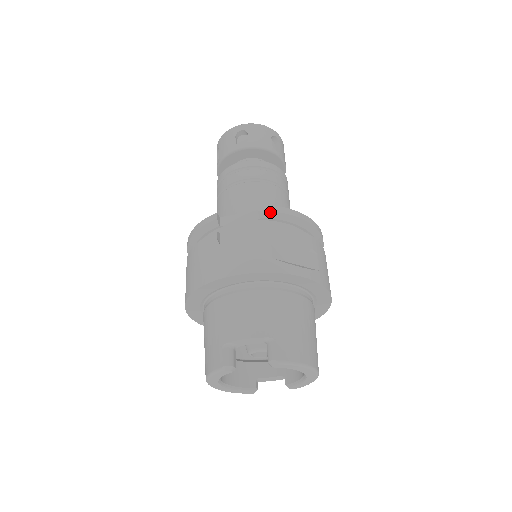
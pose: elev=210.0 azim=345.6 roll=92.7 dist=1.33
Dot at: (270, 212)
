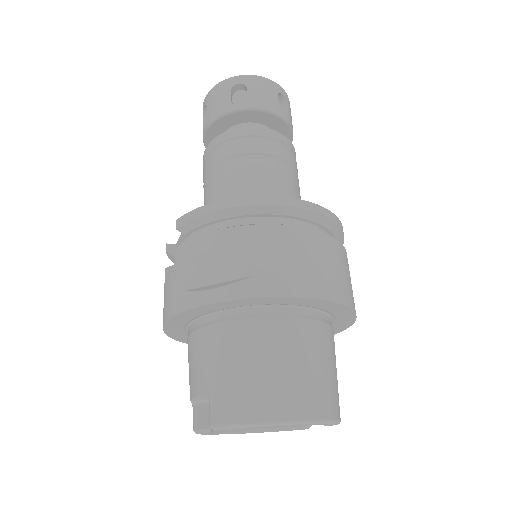
Dot at: (185, 224)
